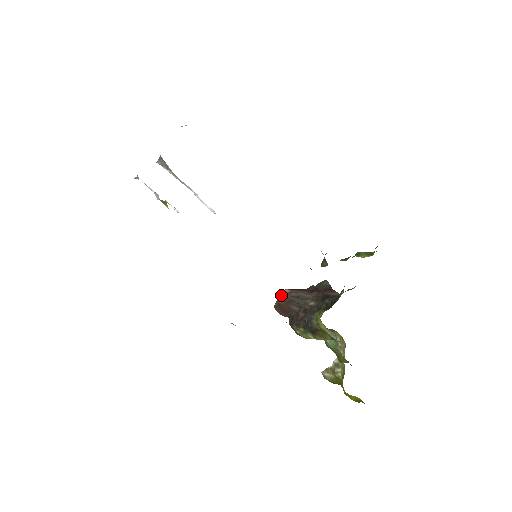
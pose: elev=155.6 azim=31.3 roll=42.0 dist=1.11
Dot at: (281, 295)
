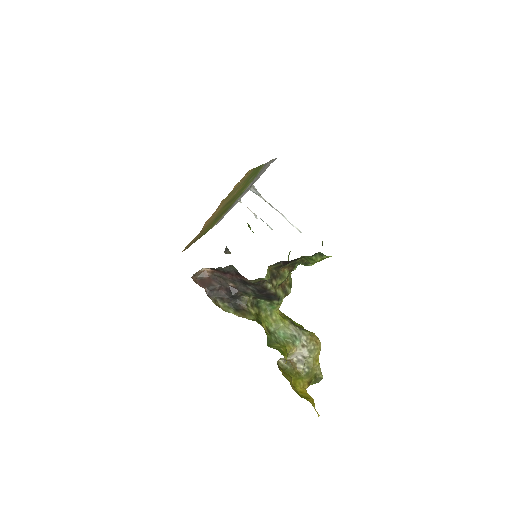
Dot at: (205, 272)
